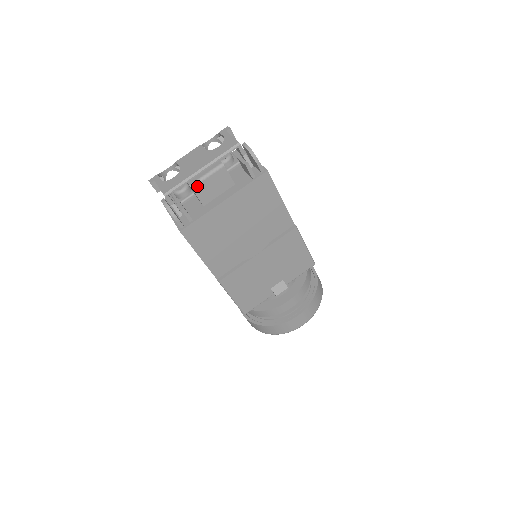
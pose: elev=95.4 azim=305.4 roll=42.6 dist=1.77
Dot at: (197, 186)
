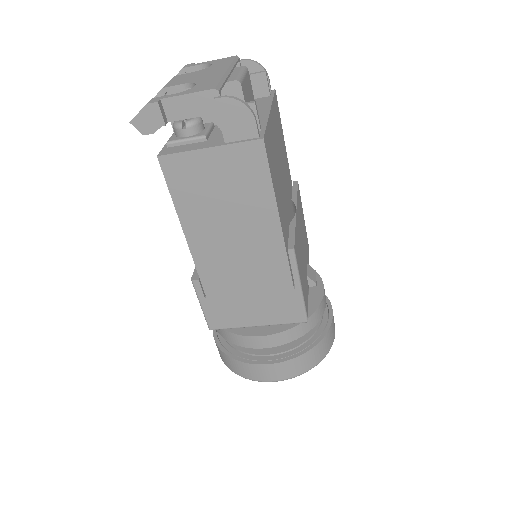
Dot at: (242, 84)
